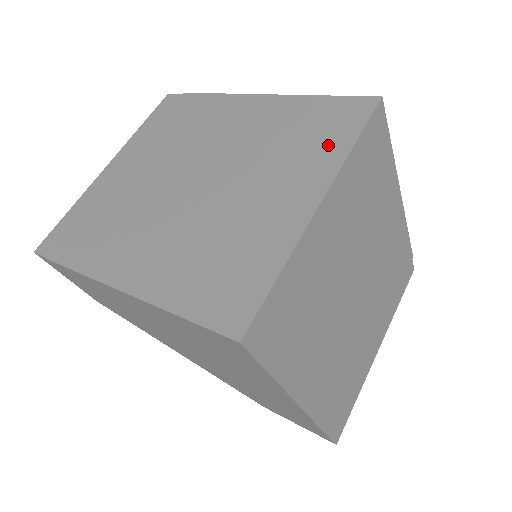
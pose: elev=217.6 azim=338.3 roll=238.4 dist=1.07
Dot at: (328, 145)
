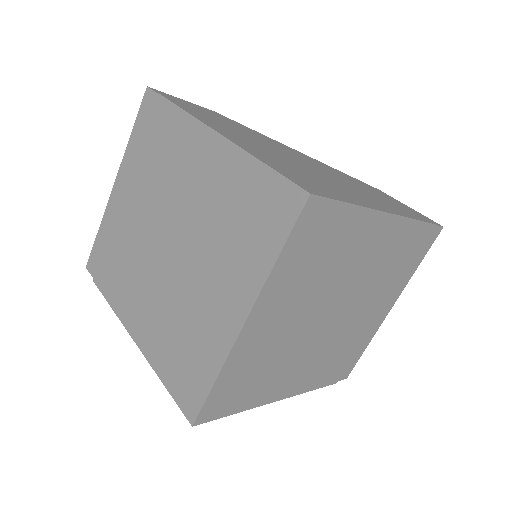
Dot at: (258, 249)
